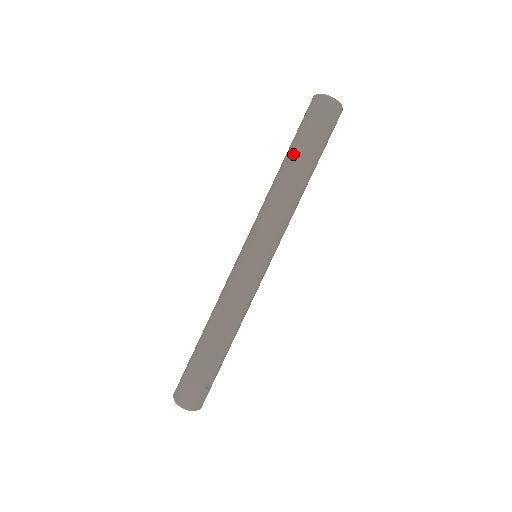
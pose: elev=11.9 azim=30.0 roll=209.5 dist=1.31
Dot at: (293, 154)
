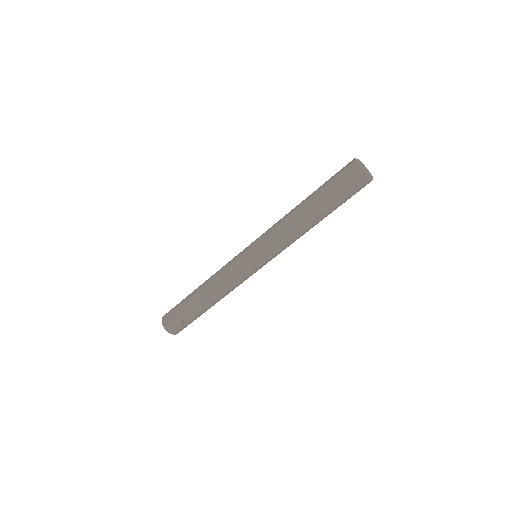
Dot at: (312, 196)
